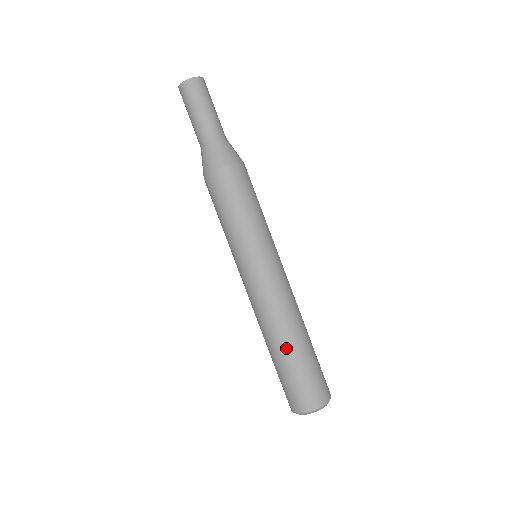
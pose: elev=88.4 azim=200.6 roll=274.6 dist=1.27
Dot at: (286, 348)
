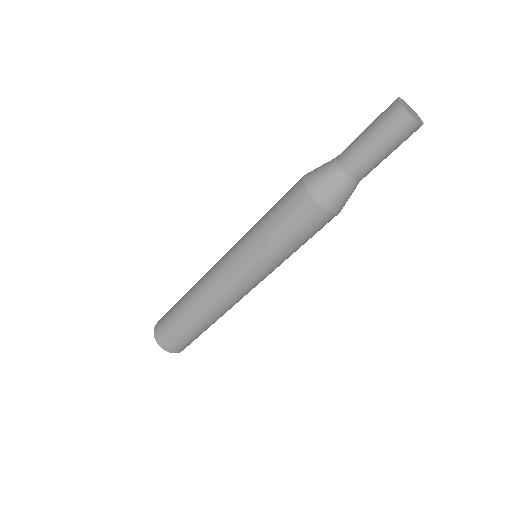
Dot at: (195, 318)
